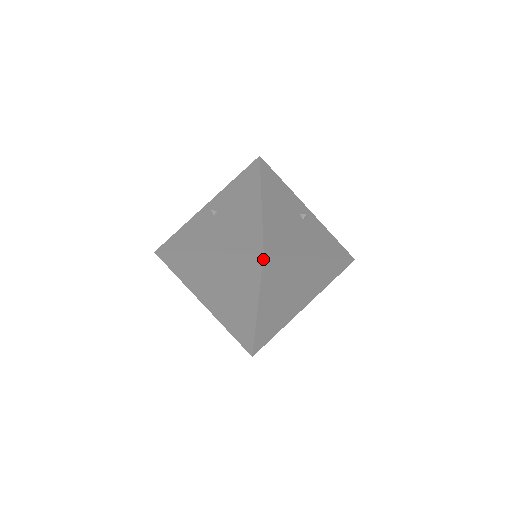
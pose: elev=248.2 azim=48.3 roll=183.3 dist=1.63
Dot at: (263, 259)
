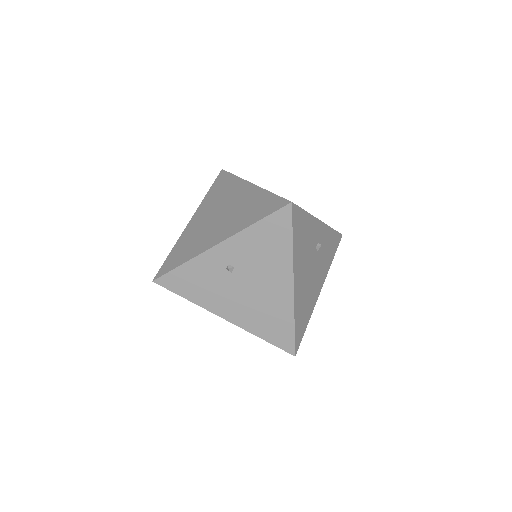
Dot at: (292, 353)
